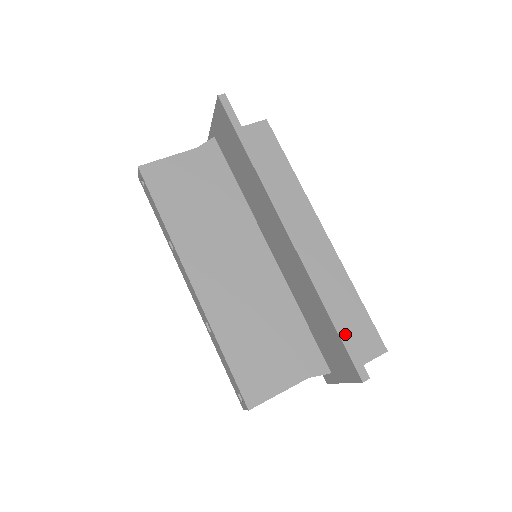
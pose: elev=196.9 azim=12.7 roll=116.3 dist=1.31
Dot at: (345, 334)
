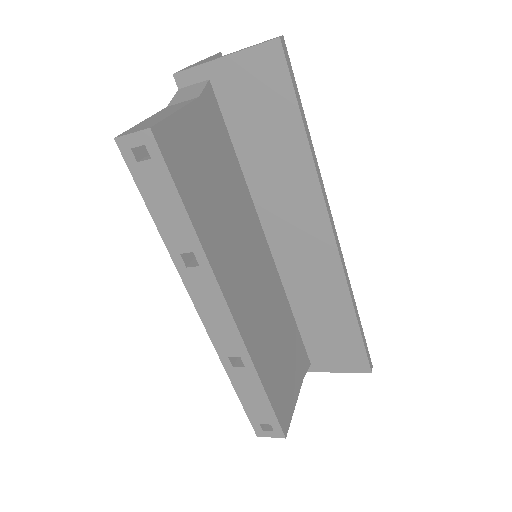
Dot at: (363, 334)
